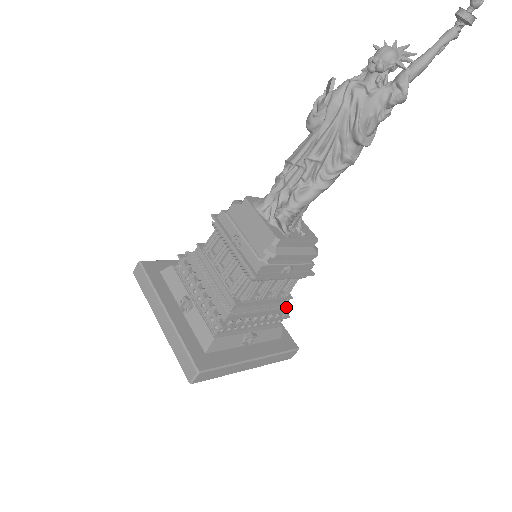
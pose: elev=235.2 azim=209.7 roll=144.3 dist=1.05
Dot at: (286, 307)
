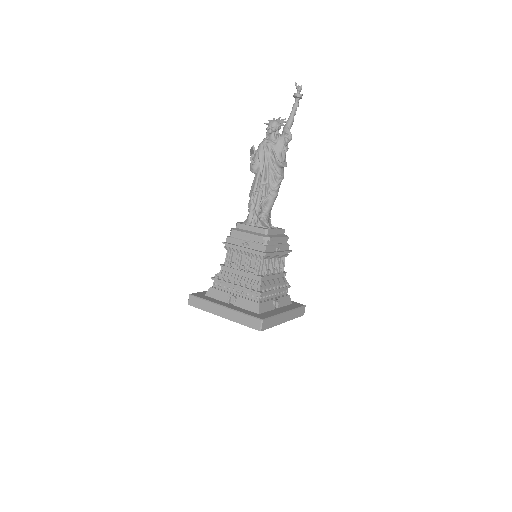
Dot at: (286, 280)
